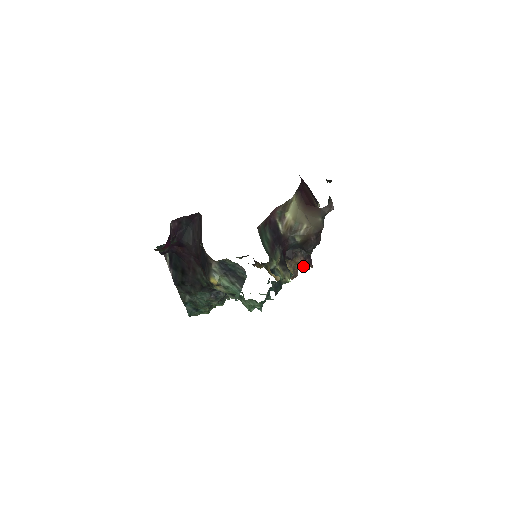
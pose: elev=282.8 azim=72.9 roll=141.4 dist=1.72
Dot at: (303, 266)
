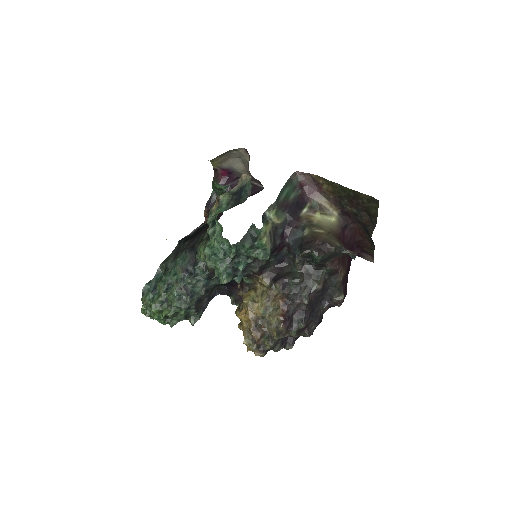
Dot at: (276, 315)
